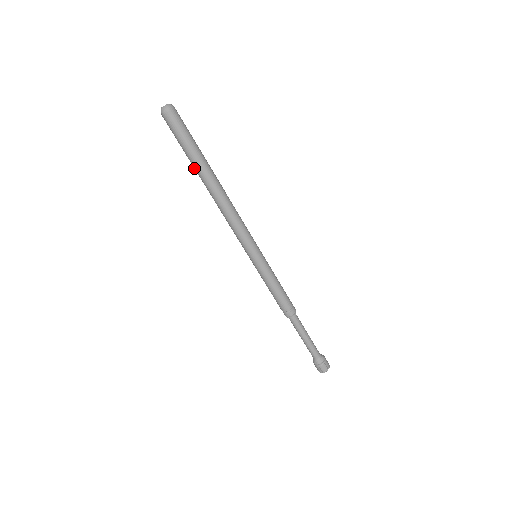
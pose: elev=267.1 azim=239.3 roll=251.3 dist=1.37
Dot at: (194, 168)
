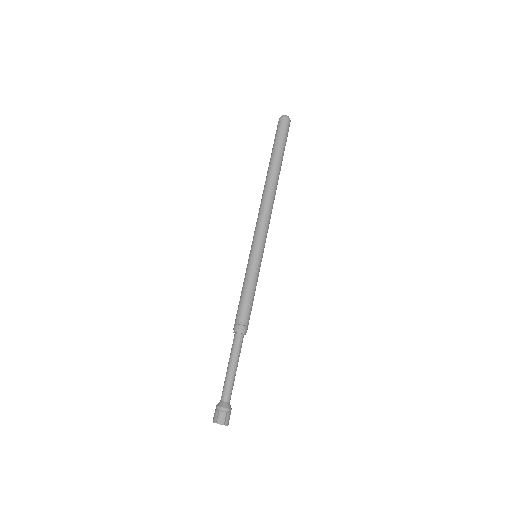
Dot at: (269, 162)
